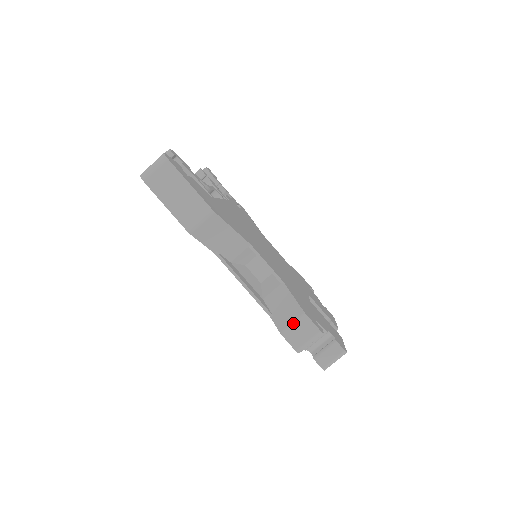
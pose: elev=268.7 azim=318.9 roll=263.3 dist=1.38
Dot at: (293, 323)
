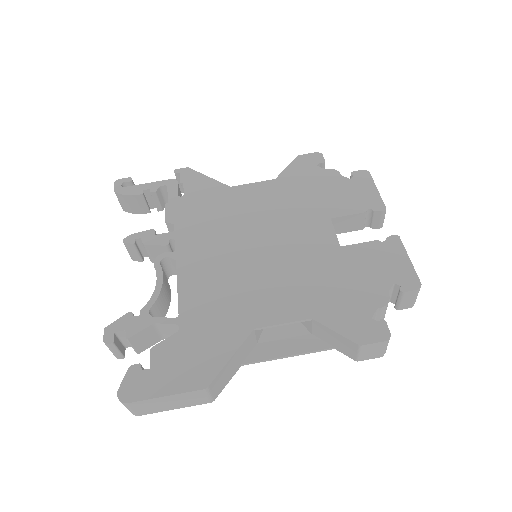
Dot at: (358, 354)
